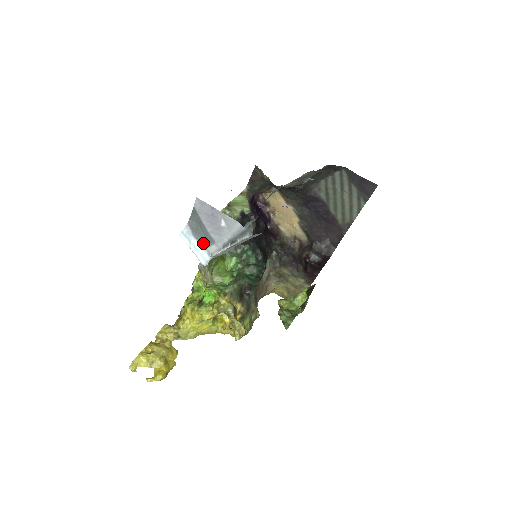
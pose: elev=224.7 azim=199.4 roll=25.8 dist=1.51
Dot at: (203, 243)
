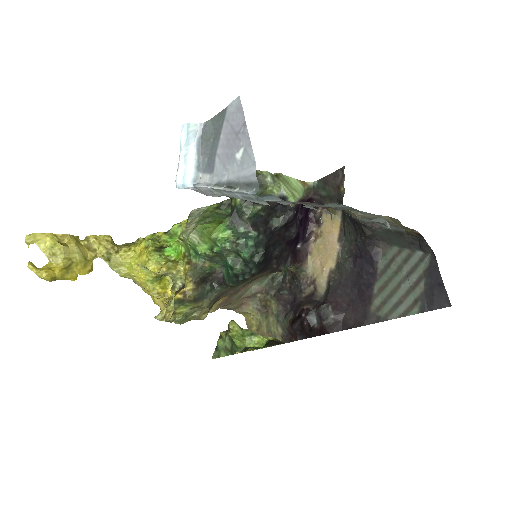
Dot at: (200, 162)
